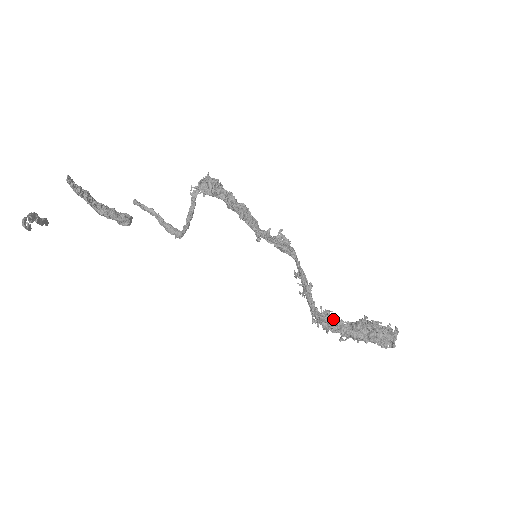
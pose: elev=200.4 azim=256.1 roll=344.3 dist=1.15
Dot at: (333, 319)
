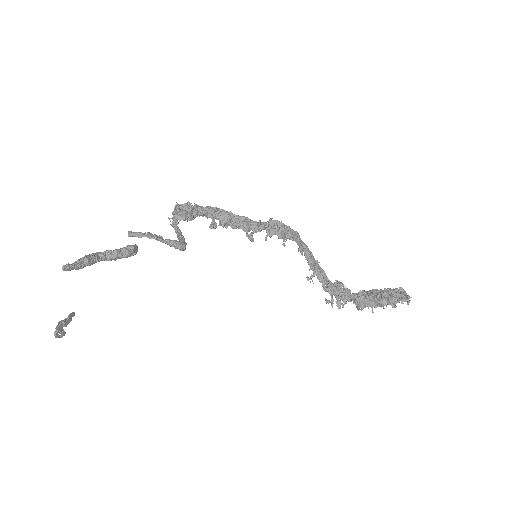
Dot at: (346, 291)
